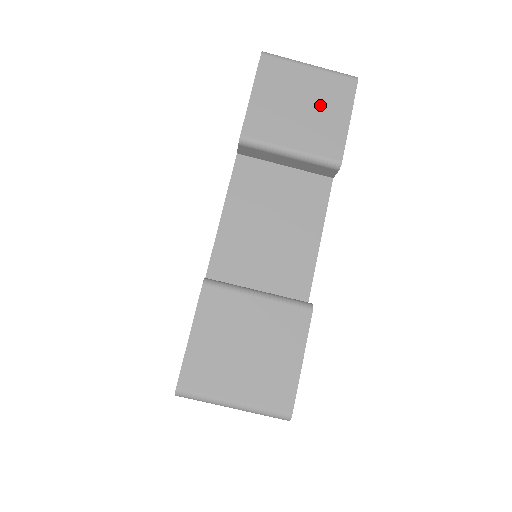
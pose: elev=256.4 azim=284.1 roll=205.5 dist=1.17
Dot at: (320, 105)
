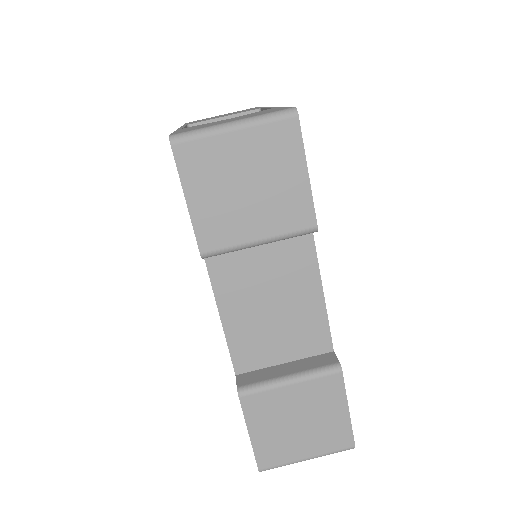
Dot at: (267, 174)
